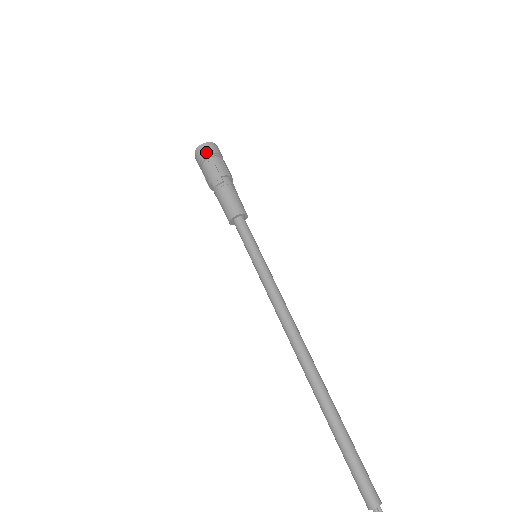
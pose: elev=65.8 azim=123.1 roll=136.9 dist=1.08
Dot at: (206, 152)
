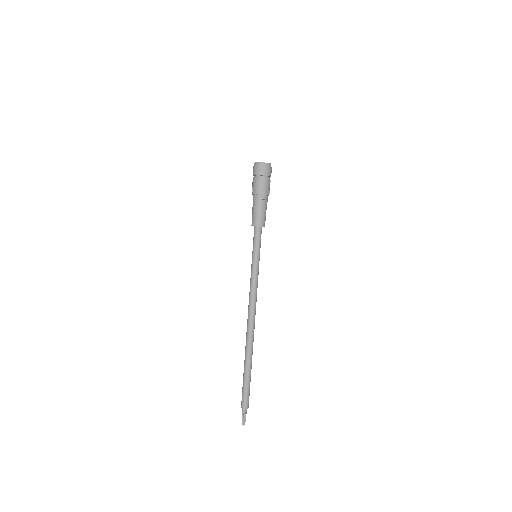
Dot at: (265, 171)
